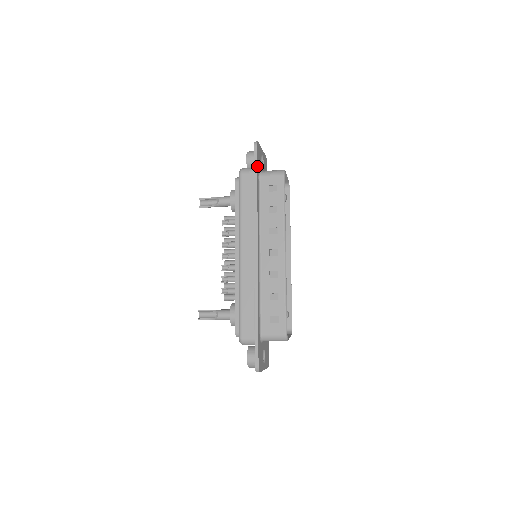
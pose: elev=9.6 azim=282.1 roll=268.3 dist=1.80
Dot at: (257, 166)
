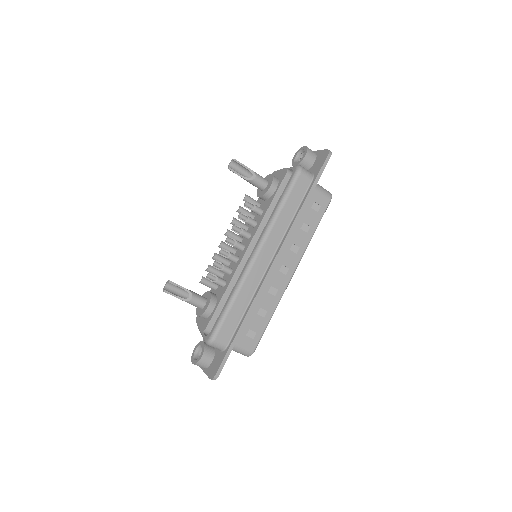
Dot at: (319, 177)
